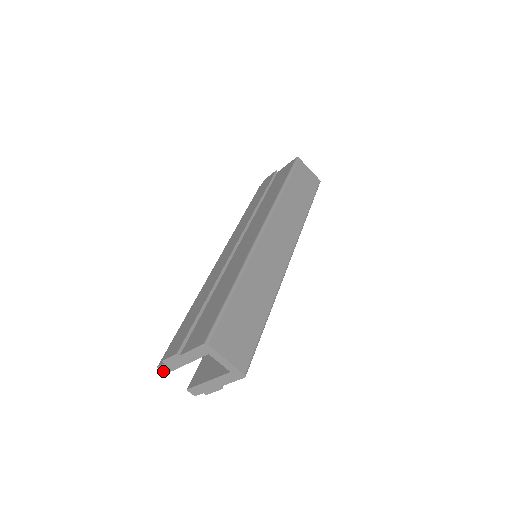
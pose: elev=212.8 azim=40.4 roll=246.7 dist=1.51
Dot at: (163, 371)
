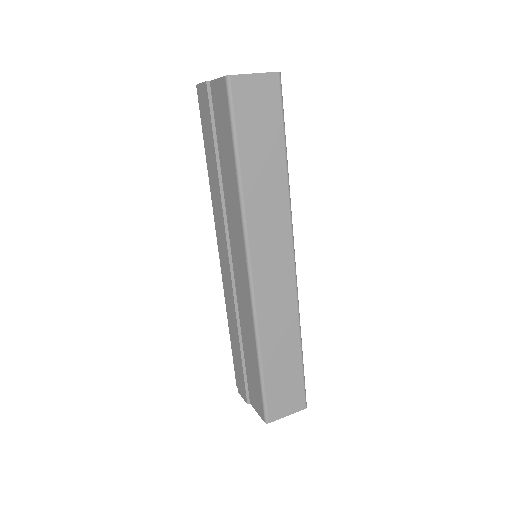
Dot at: occluded
